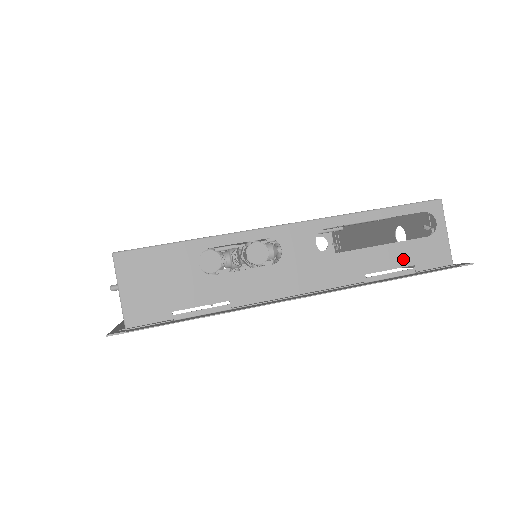
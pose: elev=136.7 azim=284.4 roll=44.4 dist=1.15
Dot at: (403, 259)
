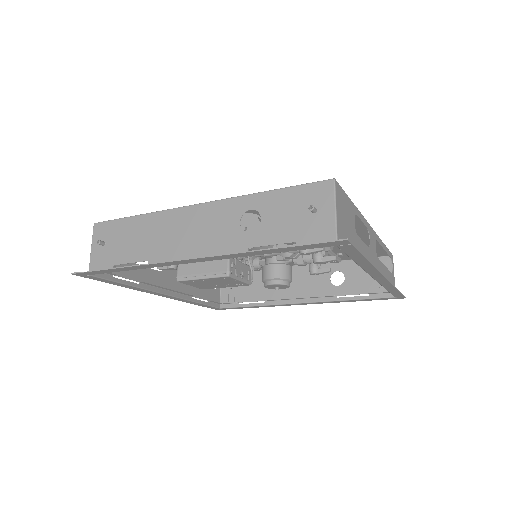
Dot at: occluded
